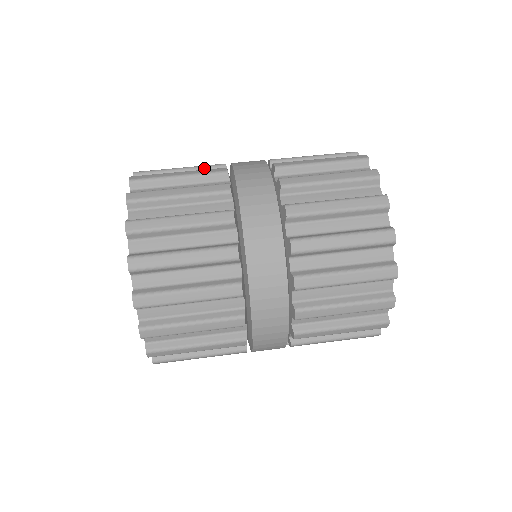
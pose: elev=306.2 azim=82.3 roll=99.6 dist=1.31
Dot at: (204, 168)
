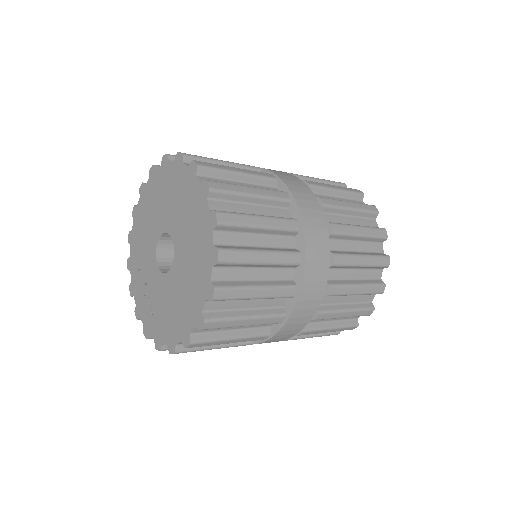
Dot at: occluded
